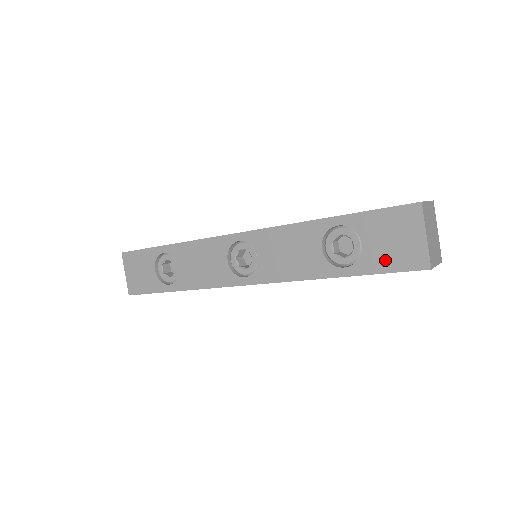
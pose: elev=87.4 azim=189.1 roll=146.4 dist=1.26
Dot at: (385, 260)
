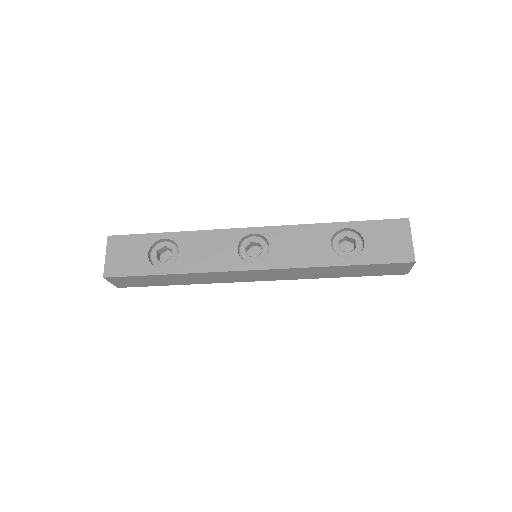
Dot at: (382, 254)
